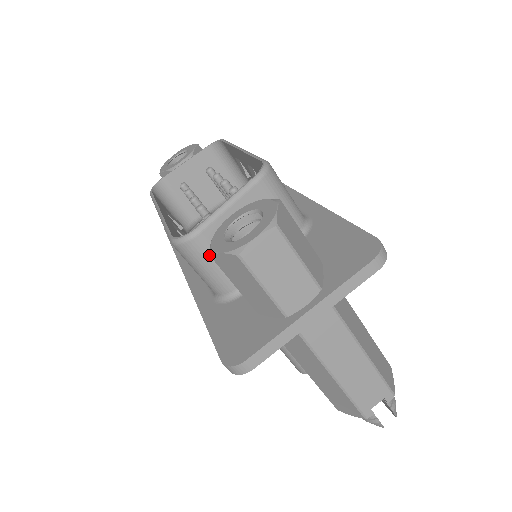
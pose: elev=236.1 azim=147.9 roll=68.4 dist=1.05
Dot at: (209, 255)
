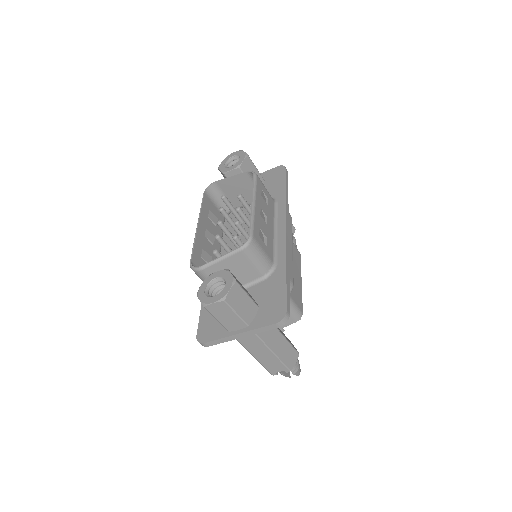
Dot at: occluded
